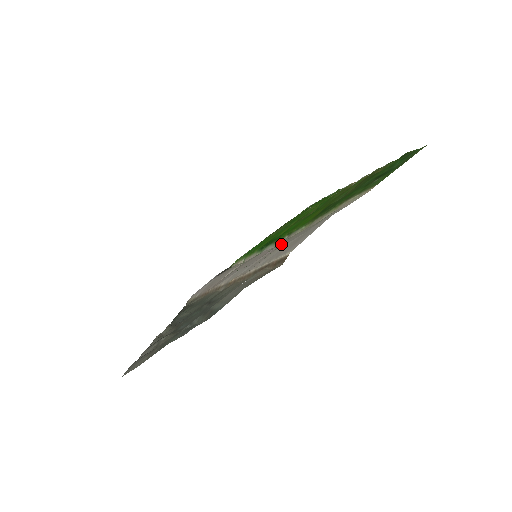
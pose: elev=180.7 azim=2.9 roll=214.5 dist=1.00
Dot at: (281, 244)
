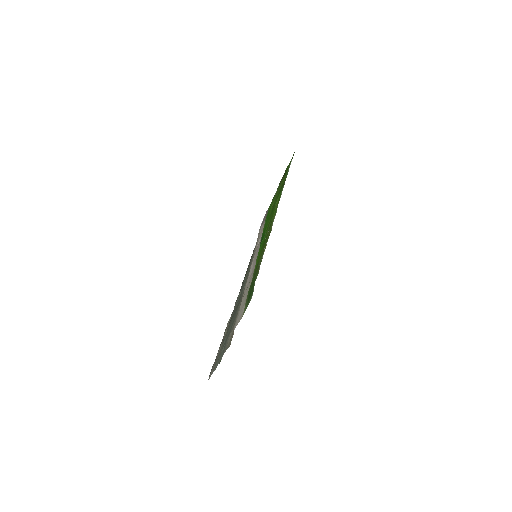
Dot at: occluded
